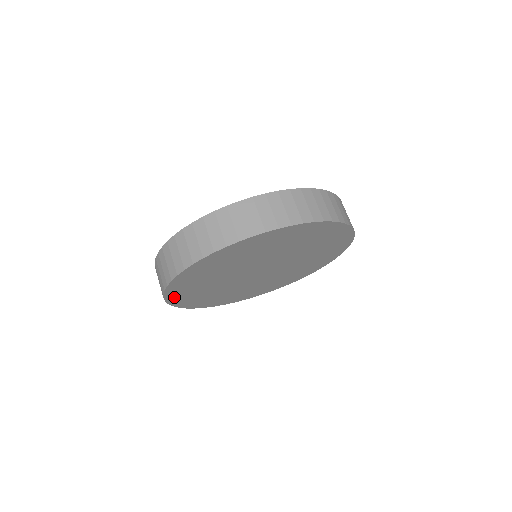
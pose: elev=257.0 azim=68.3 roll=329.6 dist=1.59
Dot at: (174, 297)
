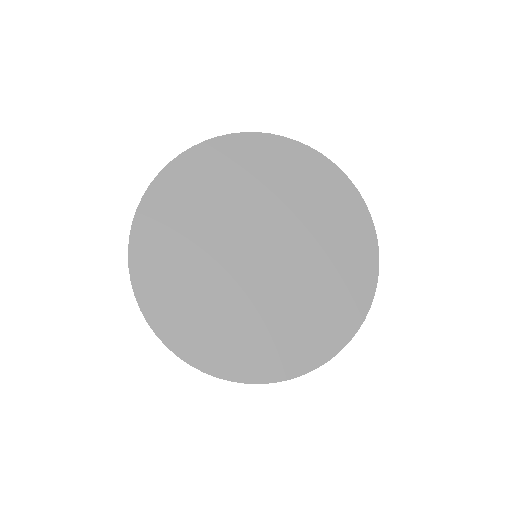
Dot at: (143, 276)
